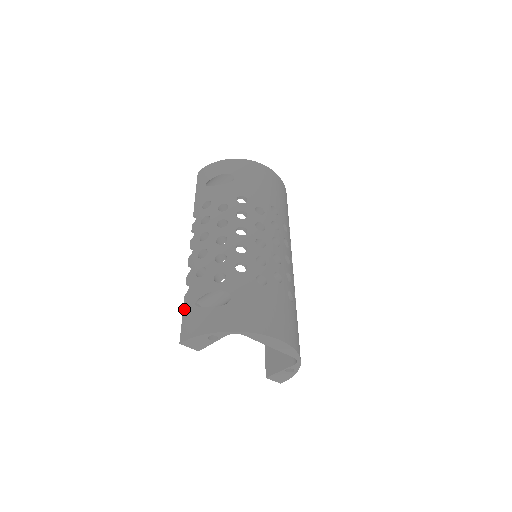
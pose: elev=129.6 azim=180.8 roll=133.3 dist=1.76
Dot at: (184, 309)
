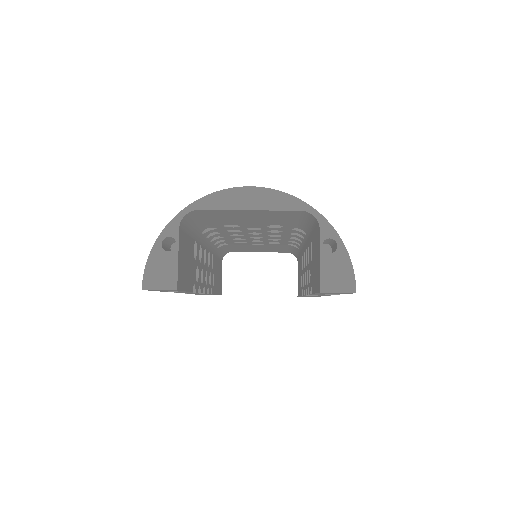
Dot at: occluded
